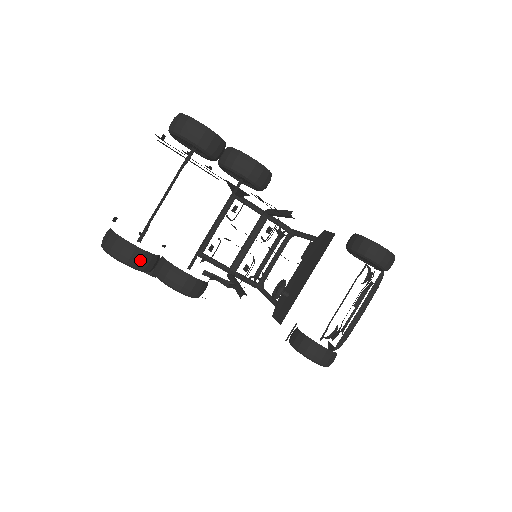
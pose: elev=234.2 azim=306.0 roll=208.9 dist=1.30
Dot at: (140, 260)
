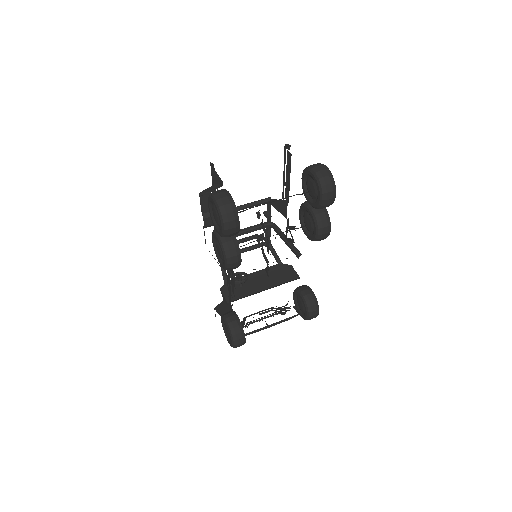
Dot at: (232, 233)
